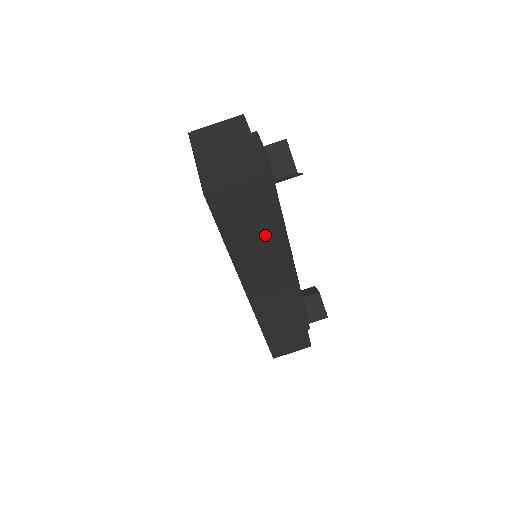
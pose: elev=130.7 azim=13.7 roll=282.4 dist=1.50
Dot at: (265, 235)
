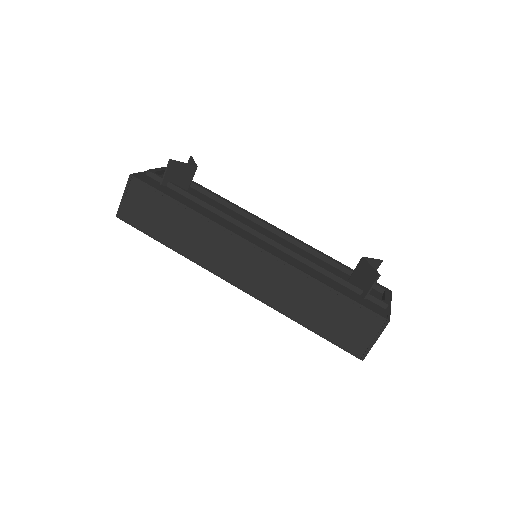
Dot at: (180, 218)
